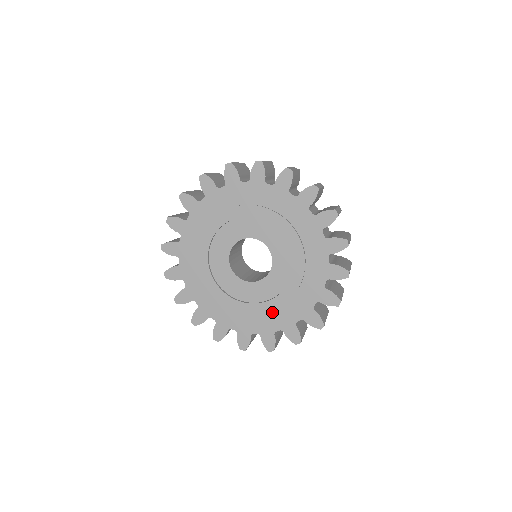
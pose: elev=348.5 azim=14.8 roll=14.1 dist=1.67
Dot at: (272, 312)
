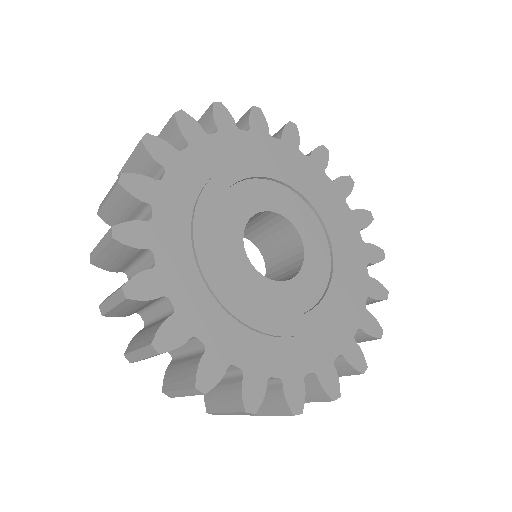
Dot at: (302, 338)
